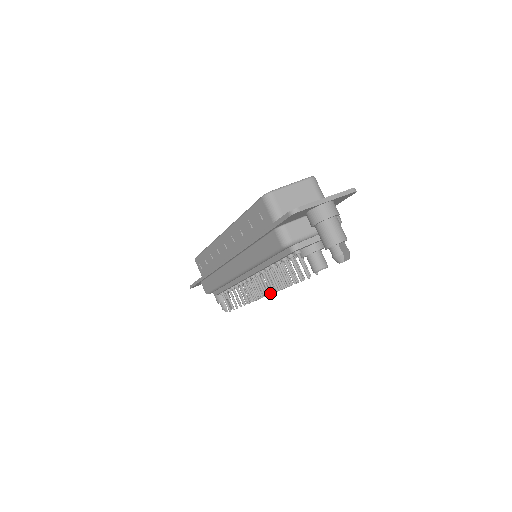
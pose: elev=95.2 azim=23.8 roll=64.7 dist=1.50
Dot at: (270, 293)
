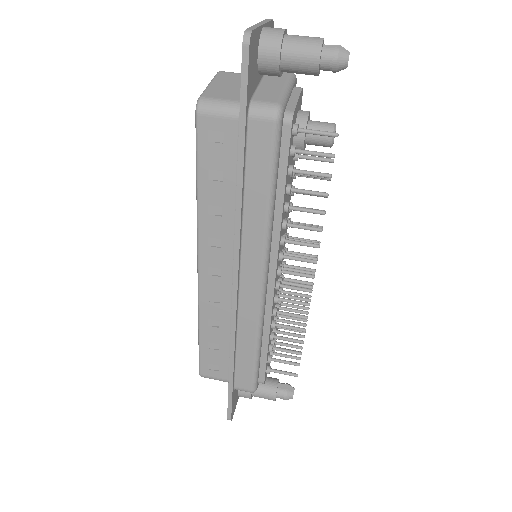
Dot at: (313, 272)
